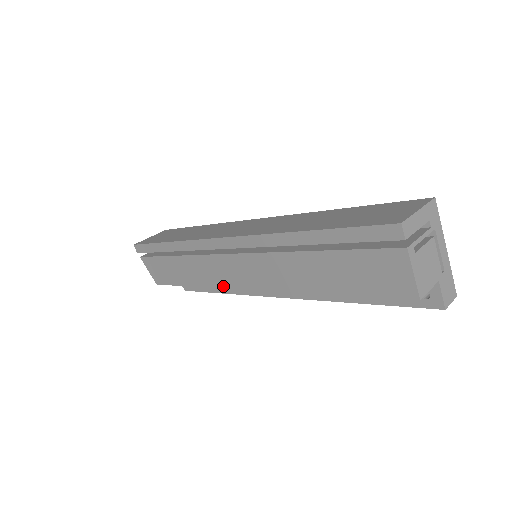
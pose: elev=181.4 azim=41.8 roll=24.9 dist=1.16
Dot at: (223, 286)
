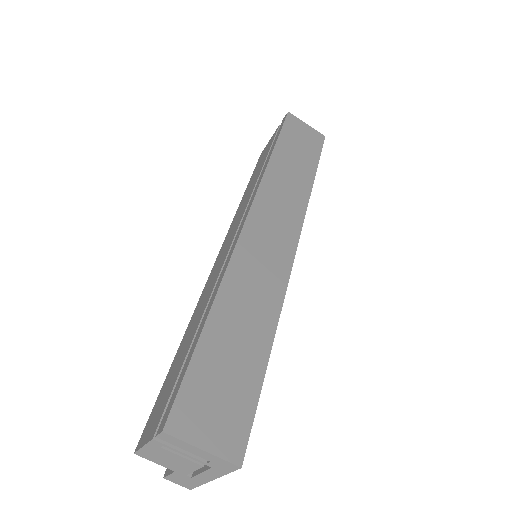
Dot at: (229, 230)
